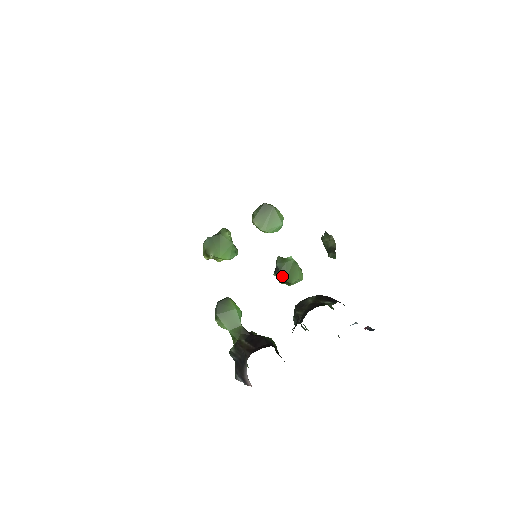
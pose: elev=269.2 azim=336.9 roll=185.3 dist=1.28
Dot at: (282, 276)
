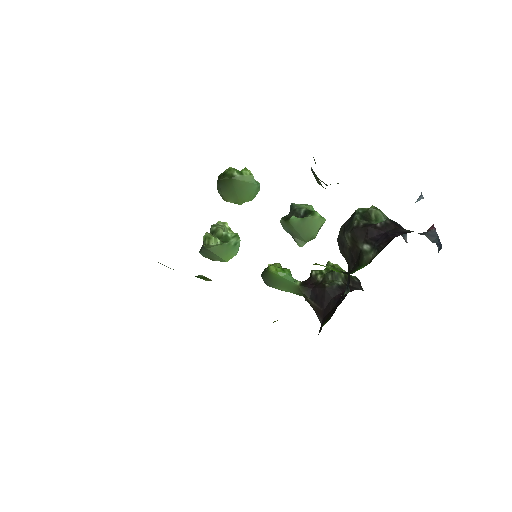
Dot at: (299, 241)
